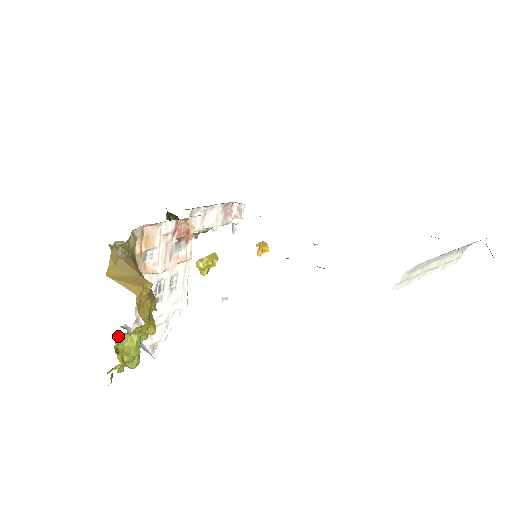
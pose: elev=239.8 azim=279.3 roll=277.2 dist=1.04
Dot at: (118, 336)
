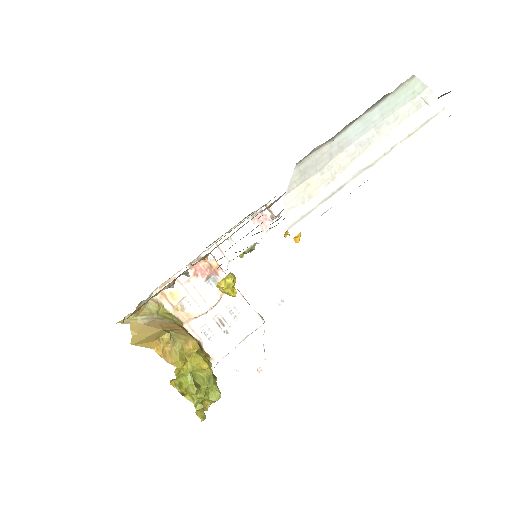
Dot at: (176, 382)
